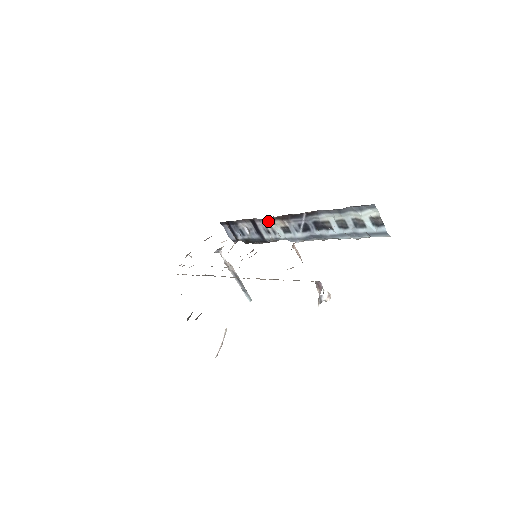
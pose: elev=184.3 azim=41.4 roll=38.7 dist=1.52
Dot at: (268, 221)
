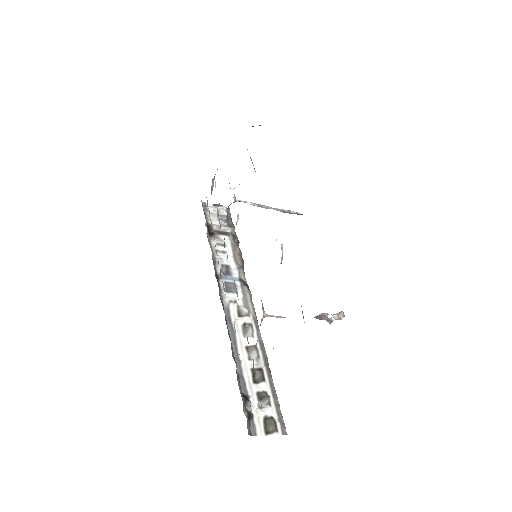
Dot at: occluded
